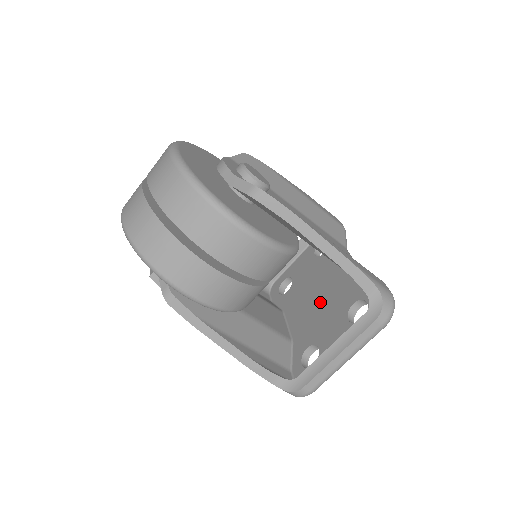
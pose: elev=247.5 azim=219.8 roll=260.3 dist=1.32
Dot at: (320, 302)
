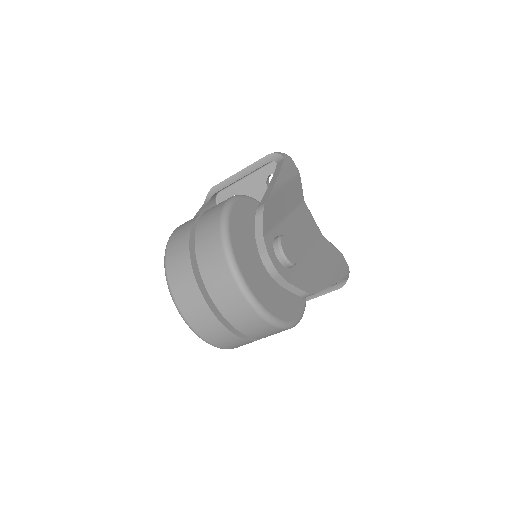
Dot at: occluded
